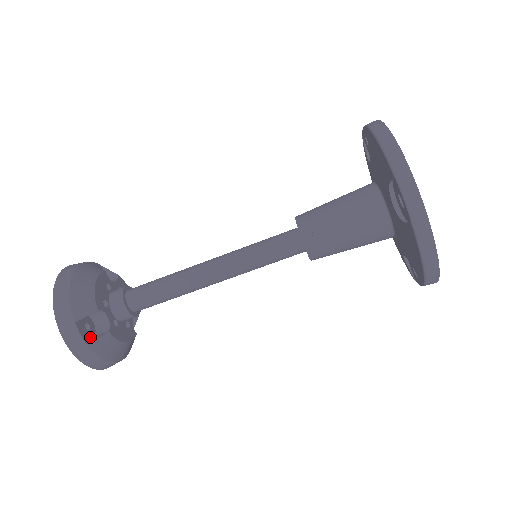
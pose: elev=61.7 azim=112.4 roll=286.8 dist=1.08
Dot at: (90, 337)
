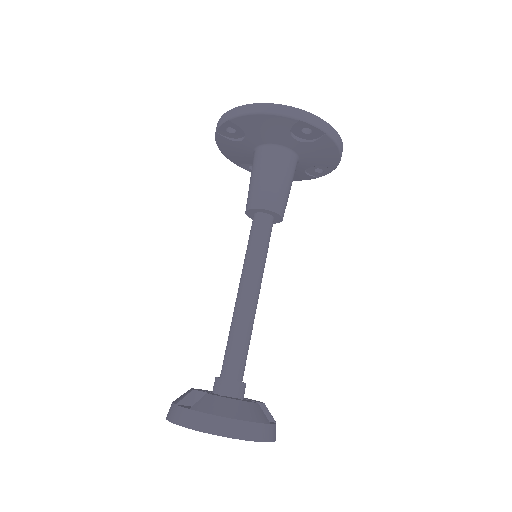
Dot at: occluded
